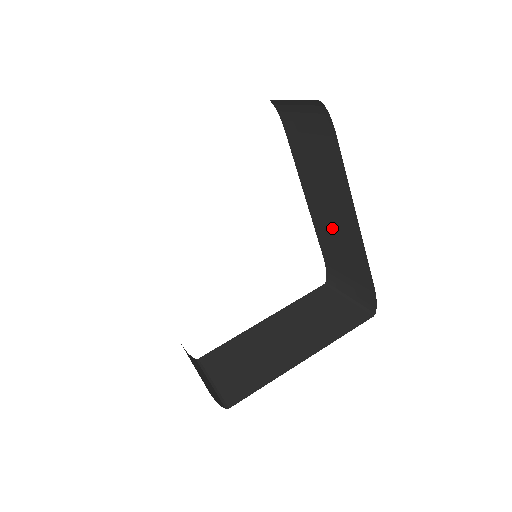
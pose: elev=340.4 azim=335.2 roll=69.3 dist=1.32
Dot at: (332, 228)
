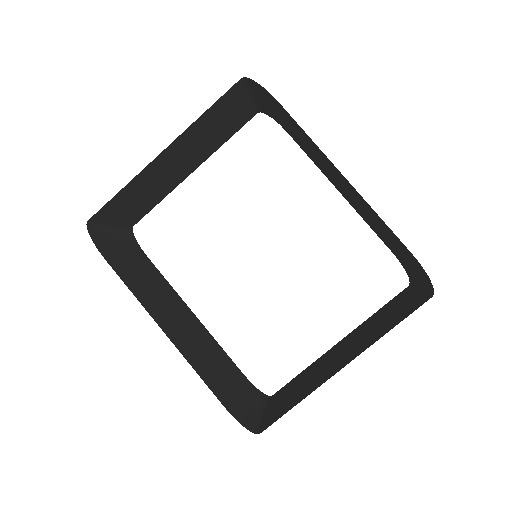
Dot at: (360, 208)
